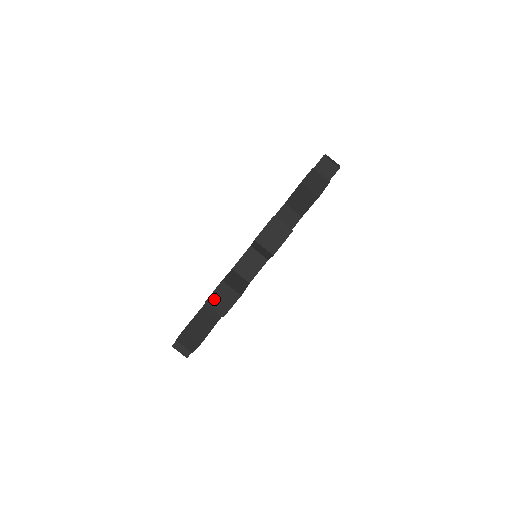
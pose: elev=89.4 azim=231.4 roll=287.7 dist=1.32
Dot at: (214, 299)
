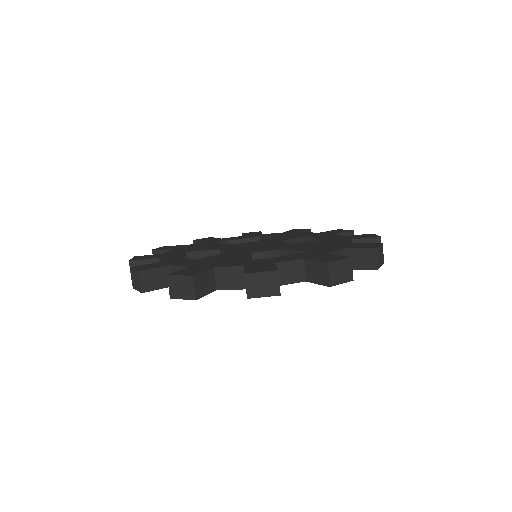
Dot at: (176, 280)
